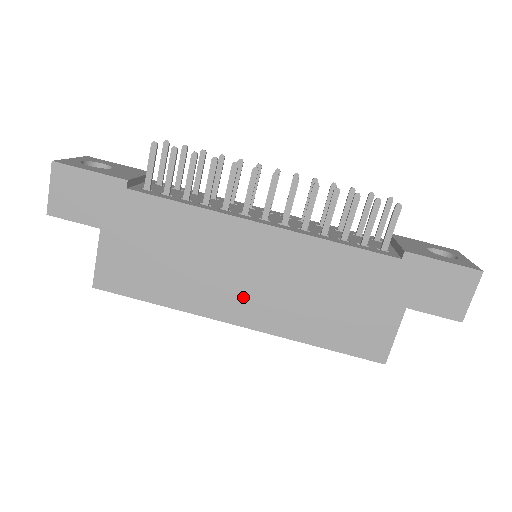
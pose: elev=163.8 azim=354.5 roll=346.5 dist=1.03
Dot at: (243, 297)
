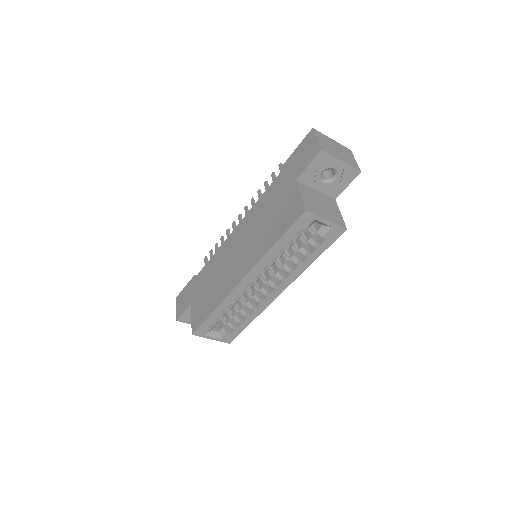
Dot at: (238, 265)
